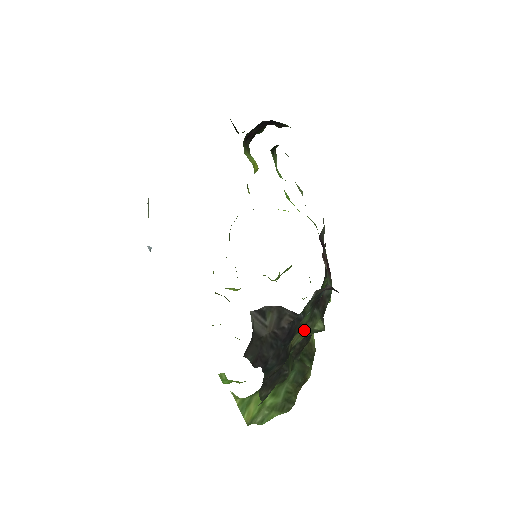
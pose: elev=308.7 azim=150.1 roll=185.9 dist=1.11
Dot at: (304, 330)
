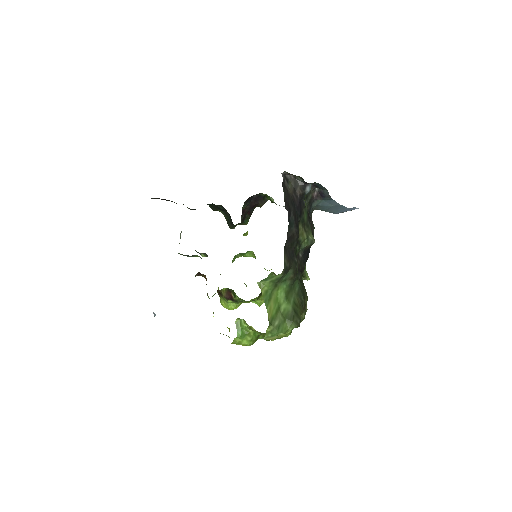
Dot at: (304, 231)
